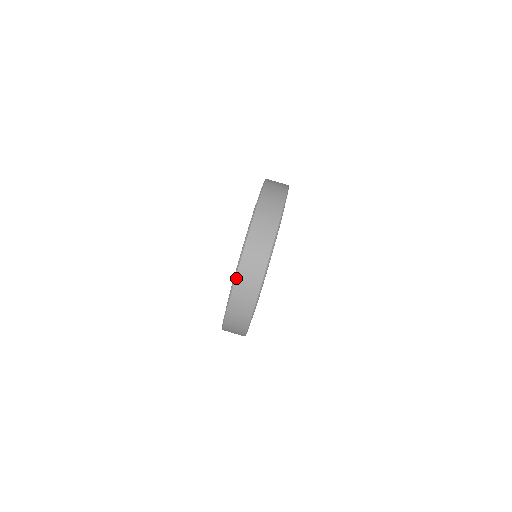
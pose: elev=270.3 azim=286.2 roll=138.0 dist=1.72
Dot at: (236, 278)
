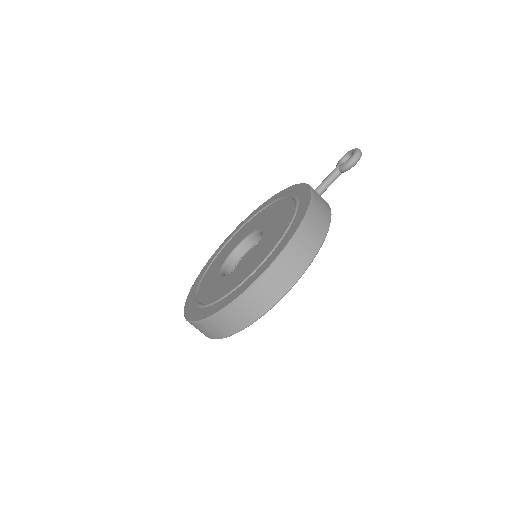
Dot at: (191, 323)
